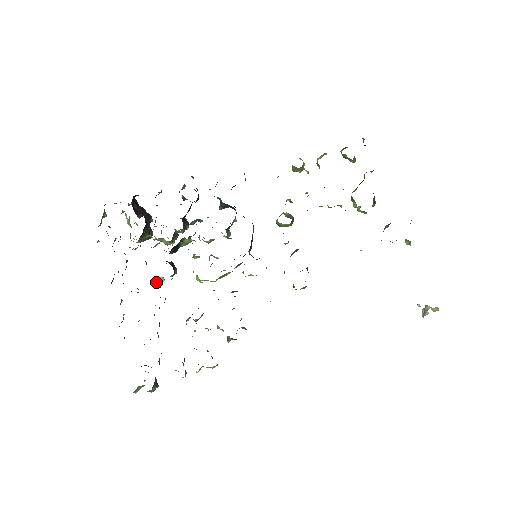
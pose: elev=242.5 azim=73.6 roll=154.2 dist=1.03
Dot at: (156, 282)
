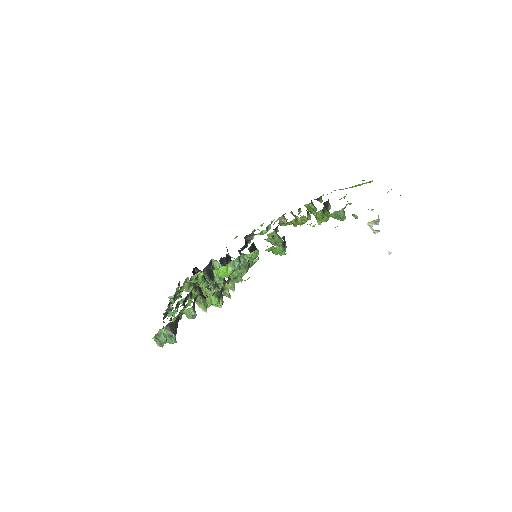
Dot at: (195, 295)
